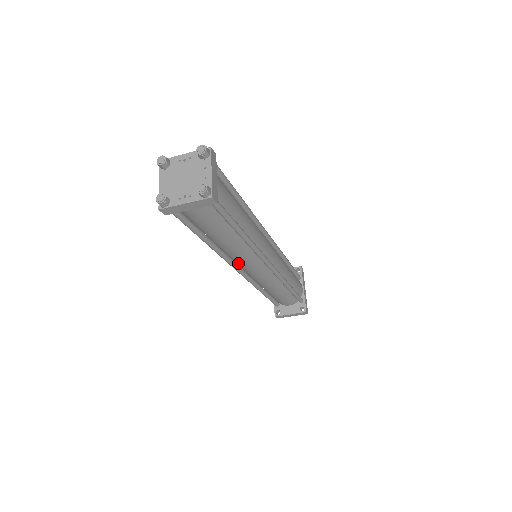
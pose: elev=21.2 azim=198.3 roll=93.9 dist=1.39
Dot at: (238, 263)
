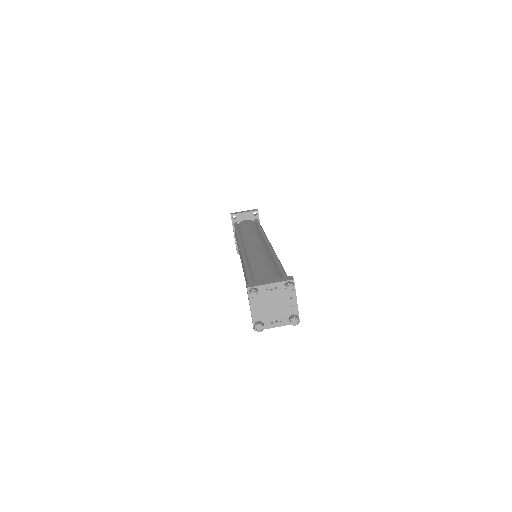
Dot at: occluded
